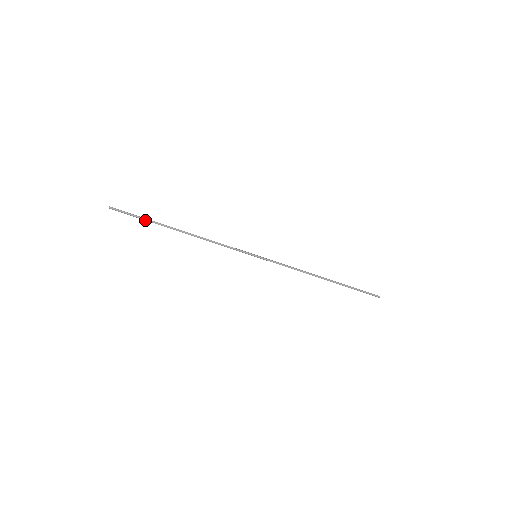
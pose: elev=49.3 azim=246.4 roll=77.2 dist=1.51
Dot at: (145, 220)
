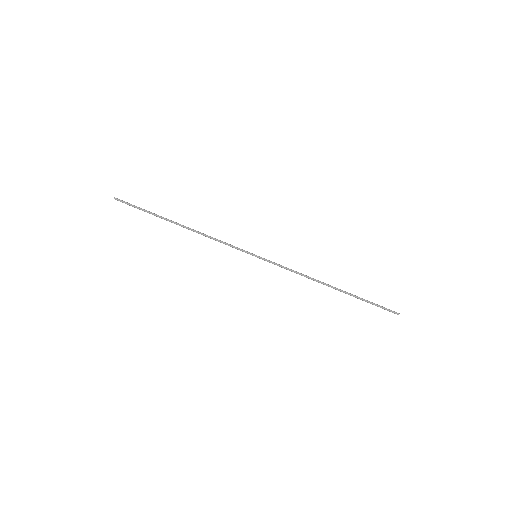
Dot at: occluded
